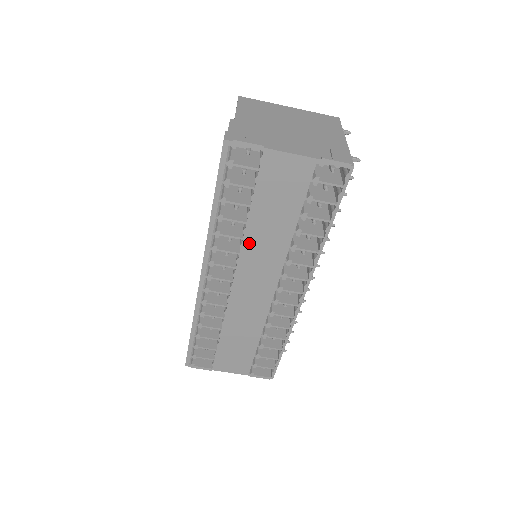
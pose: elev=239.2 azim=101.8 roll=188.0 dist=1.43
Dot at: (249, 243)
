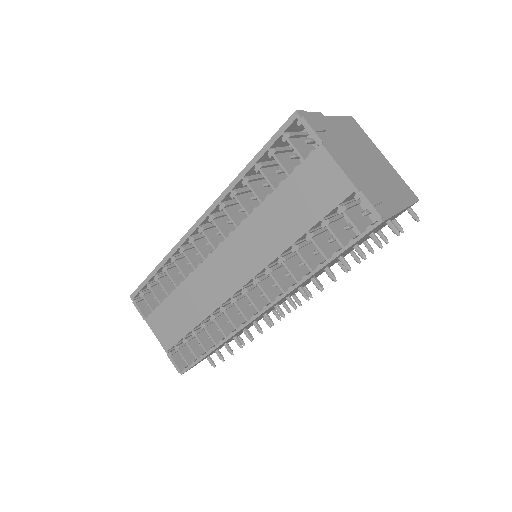
Dot at: (251, 224)
